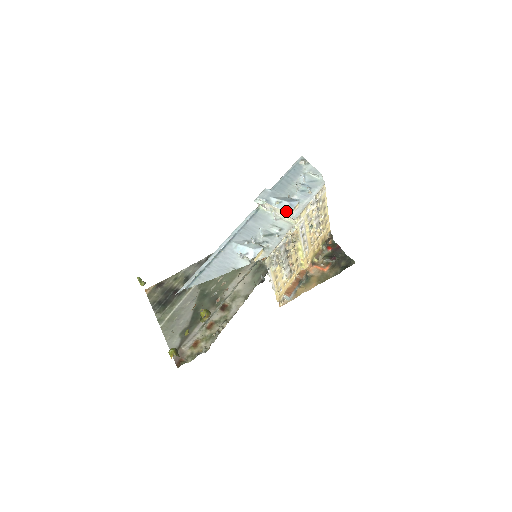
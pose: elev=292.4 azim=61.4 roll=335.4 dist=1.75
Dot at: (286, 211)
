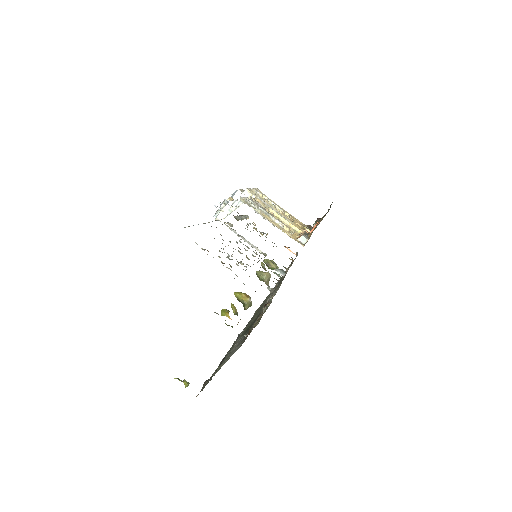
Dot at: (236, 193)
